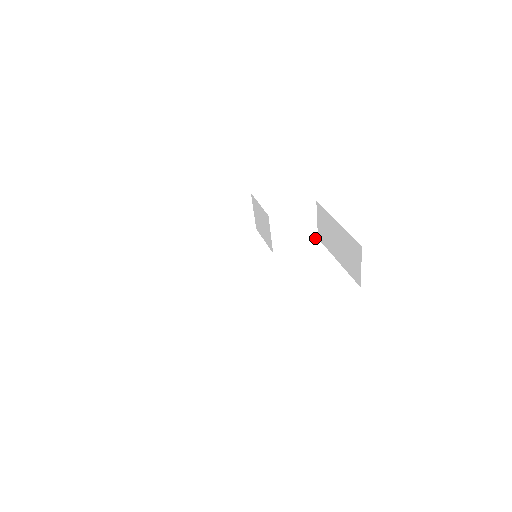
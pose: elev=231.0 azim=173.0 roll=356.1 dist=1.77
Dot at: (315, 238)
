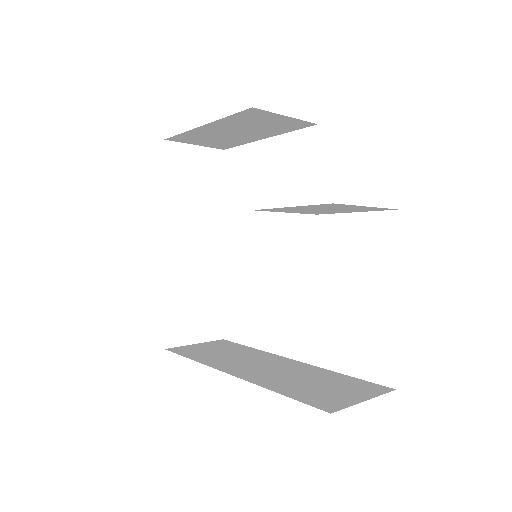
Dot at: (391, 209)
